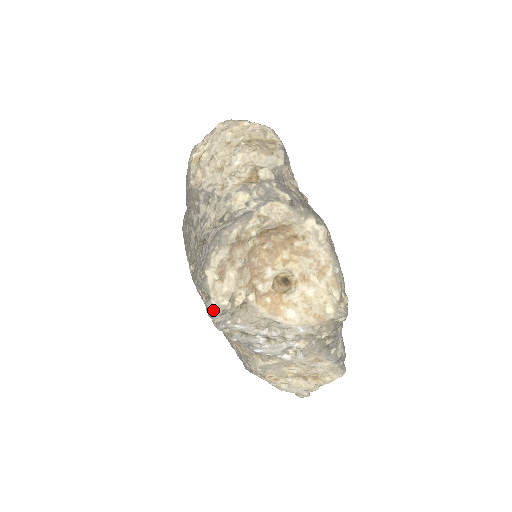
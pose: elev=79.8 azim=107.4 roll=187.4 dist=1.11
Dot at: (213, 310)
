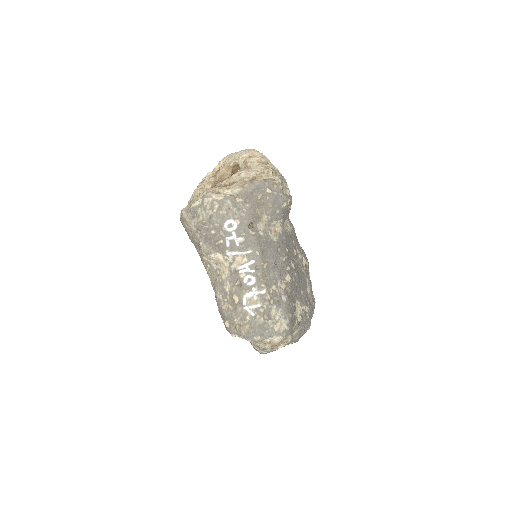
Dot at: occluded
